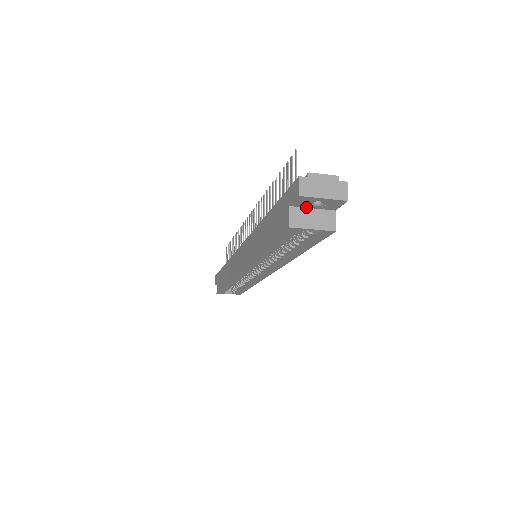
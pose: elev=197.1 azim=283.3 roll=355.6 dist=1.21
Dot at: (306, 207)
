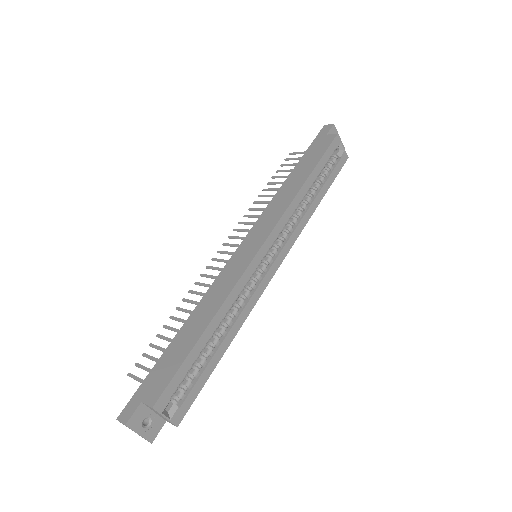
Dot at: occluded
